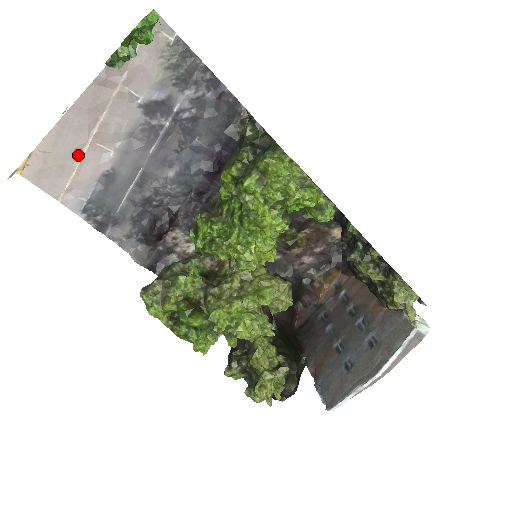
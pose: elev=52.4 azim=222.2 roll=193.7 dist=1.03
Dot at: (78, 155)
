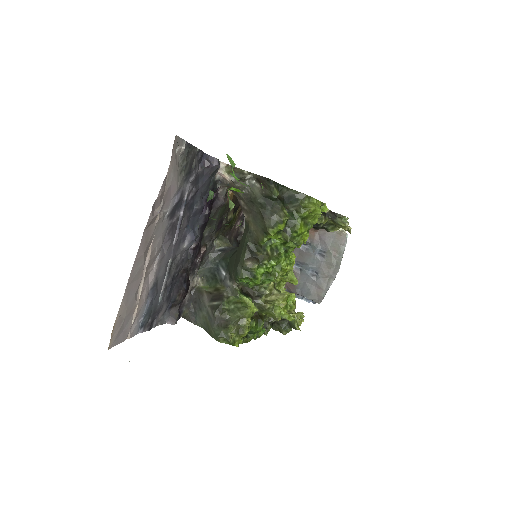
Dot at: (137, 293)
